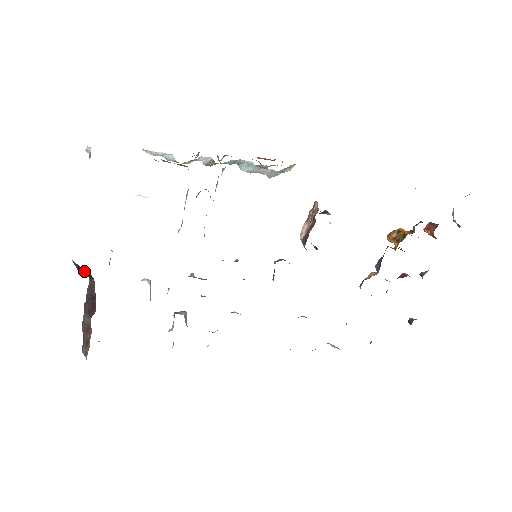
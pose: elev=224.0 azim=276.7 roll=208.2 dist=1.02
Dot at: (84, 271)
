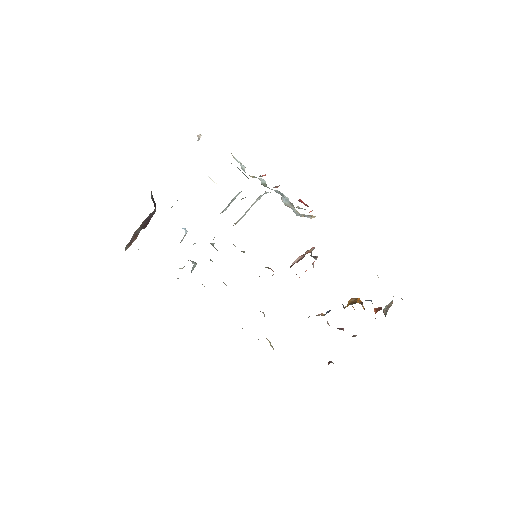
Dot at: (154, 202)
